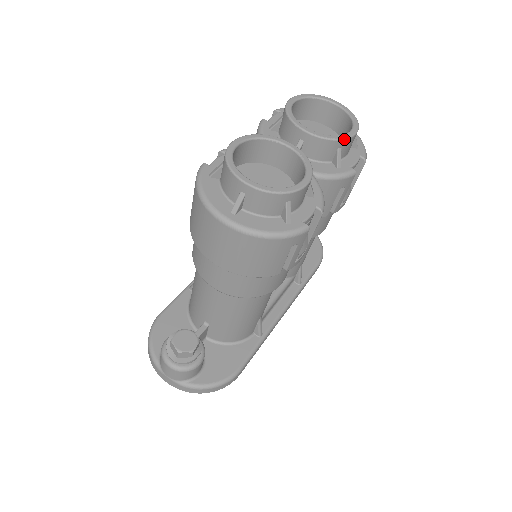
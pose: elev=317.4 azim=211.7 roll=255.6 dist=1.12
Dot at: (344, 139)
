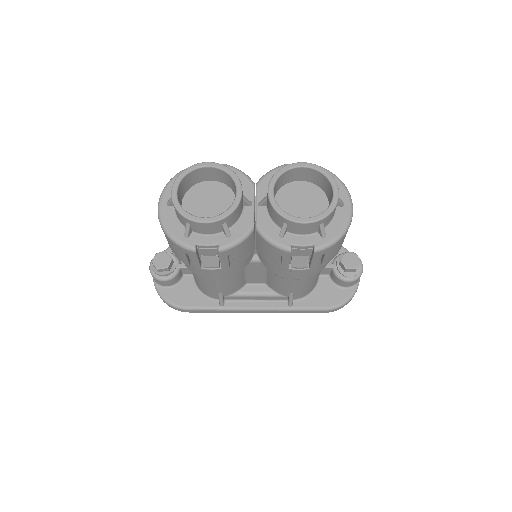
Dot at: (287, 219)
